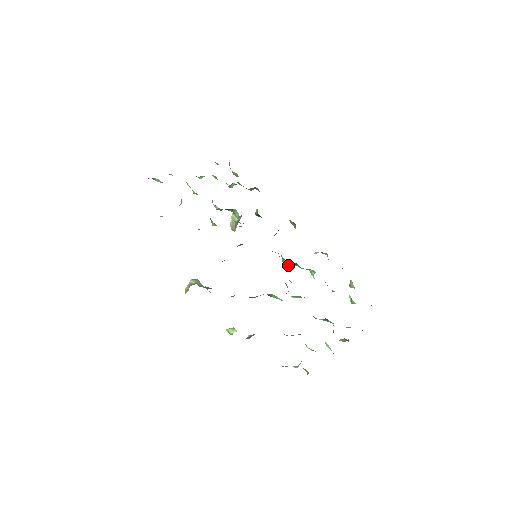
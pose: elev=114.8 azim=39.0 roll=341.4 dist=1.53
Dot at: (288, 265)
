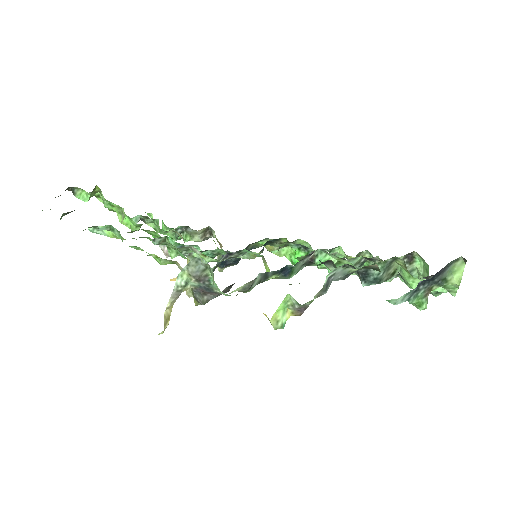
Dot at: occluded
